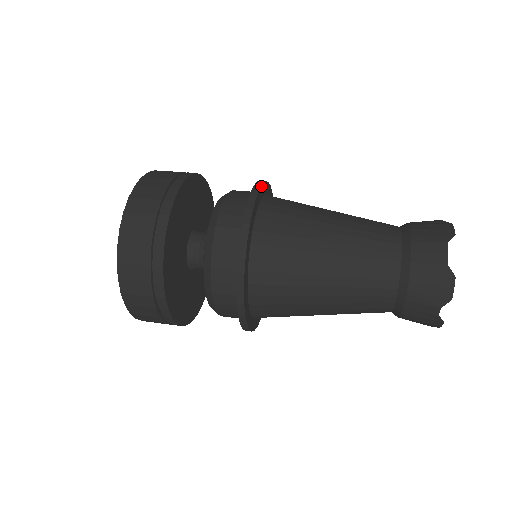
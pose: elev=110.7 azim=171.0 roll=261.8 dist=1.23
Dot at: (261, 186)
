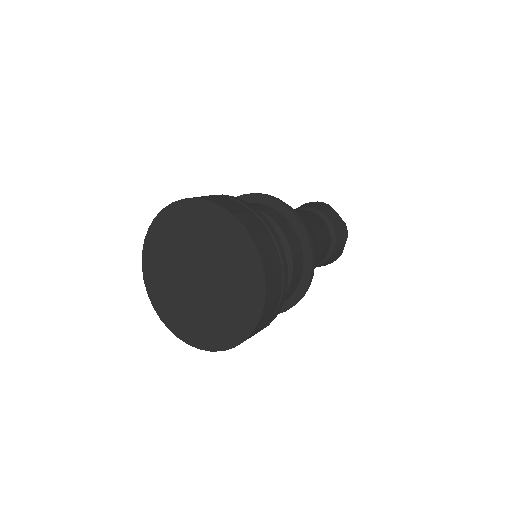
Dot at: (262, 194)
